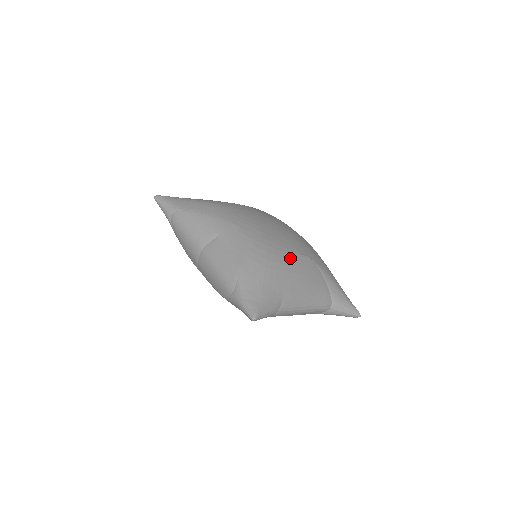
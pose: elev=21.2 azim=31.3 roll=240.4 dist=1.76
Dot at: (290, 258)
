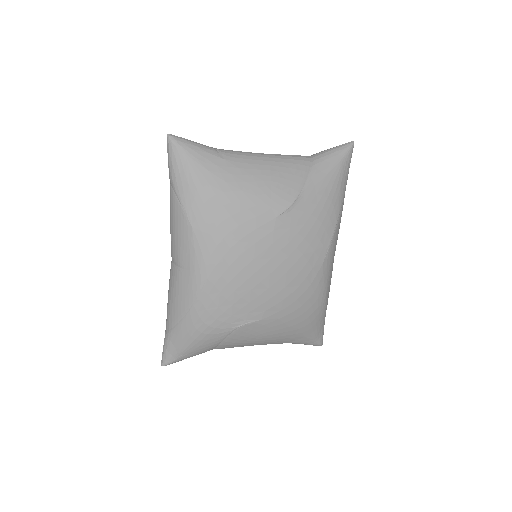
Dot at: occluded
